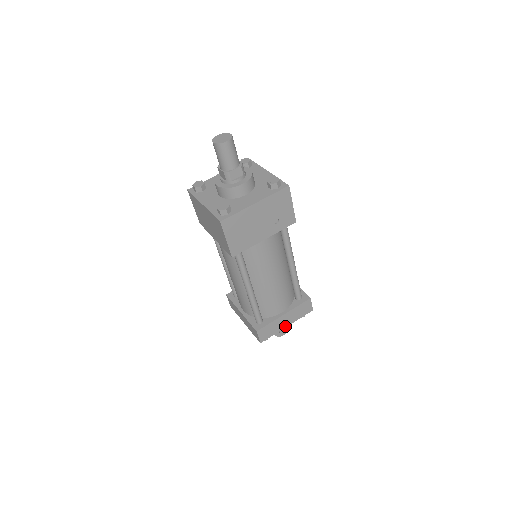
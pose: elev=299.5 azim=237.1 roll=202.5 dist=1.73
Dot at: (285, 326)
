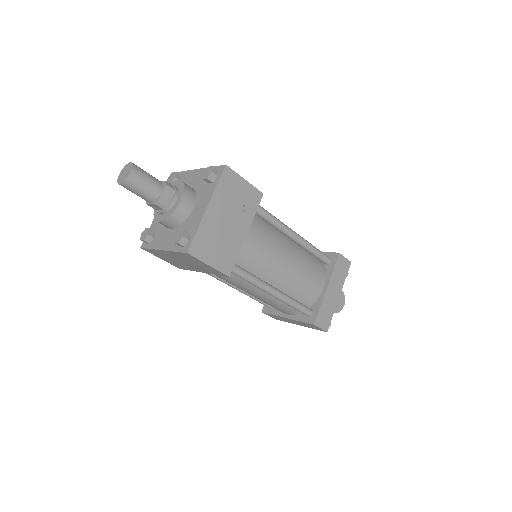
Dot at: (337, 298)
